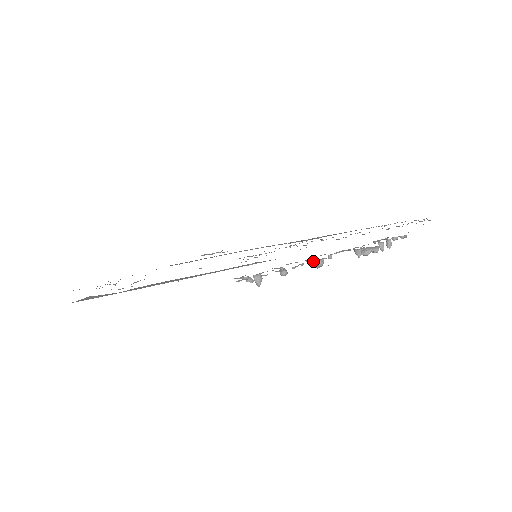
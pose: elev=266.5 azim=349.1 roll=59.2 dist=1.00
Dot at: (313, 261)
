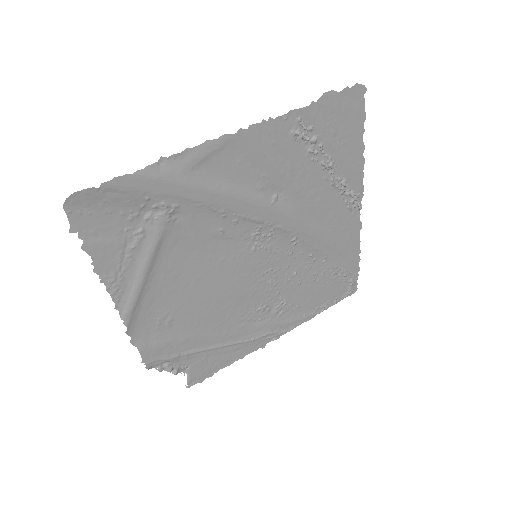
Dot at: (326, 163)
